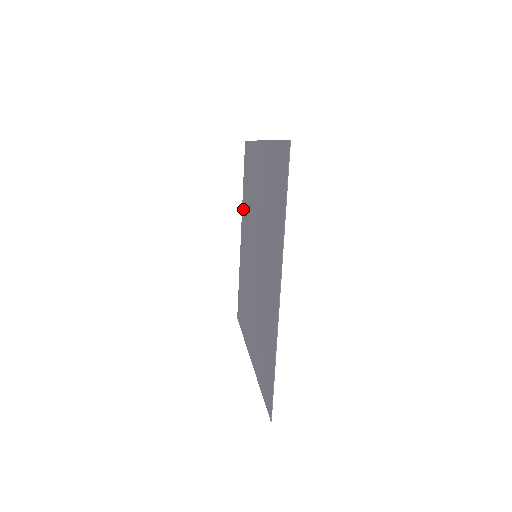
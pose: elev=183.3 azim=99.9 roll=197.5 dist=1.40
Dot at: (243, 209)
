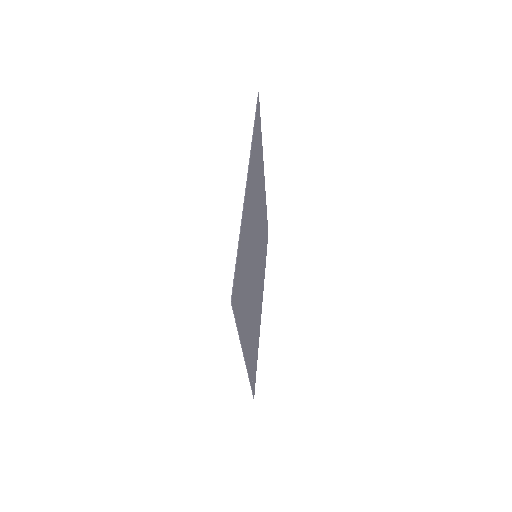
Dot at: occluded
